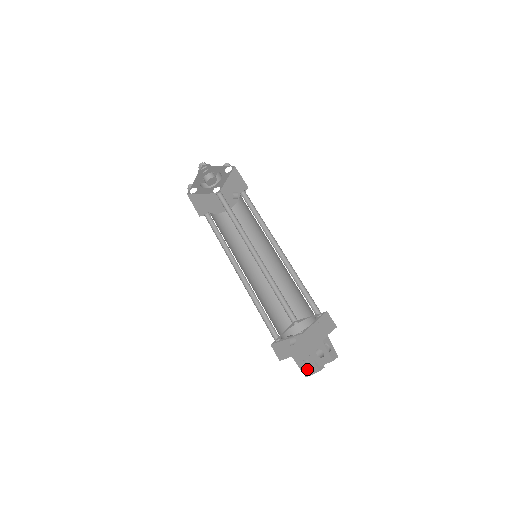
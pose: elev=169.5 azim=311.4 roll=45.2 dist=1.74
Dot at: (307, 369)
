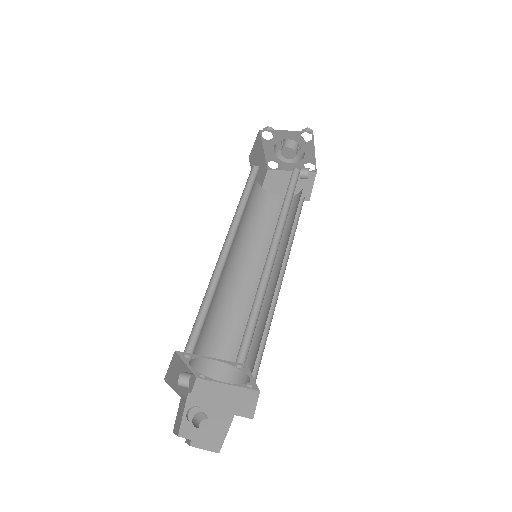
Dot at: occluded
